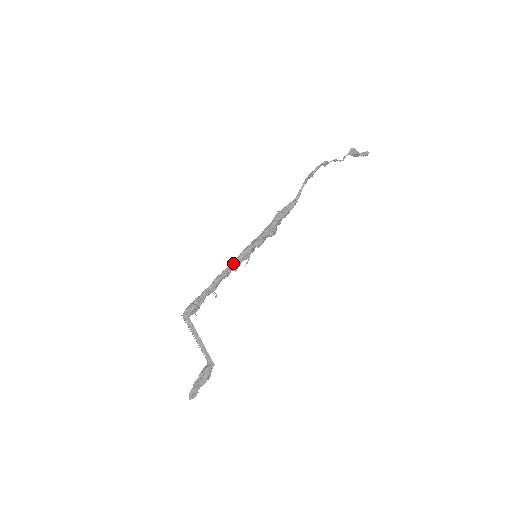
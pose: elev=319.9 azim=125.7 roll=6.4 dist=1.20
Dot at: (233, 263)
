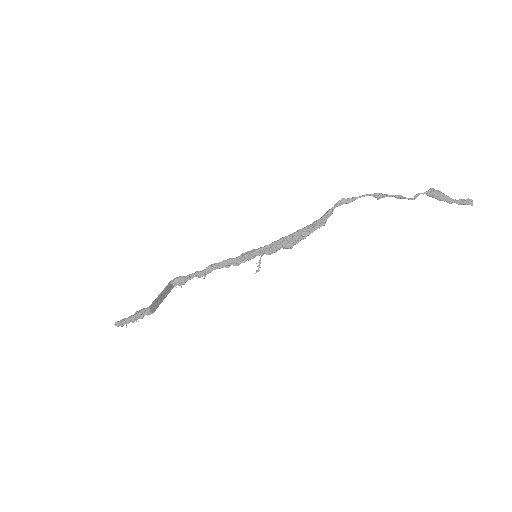
Dot at: (234, 258)
